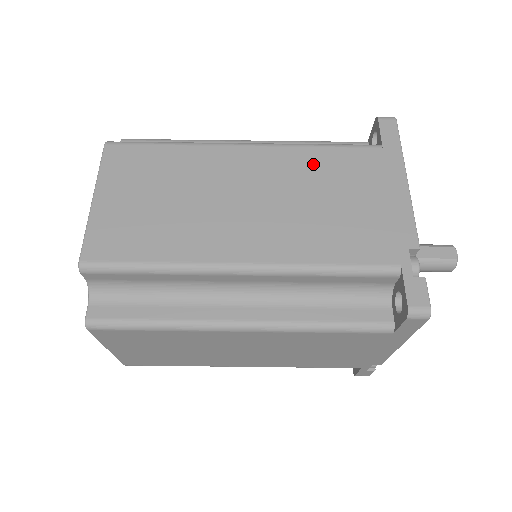
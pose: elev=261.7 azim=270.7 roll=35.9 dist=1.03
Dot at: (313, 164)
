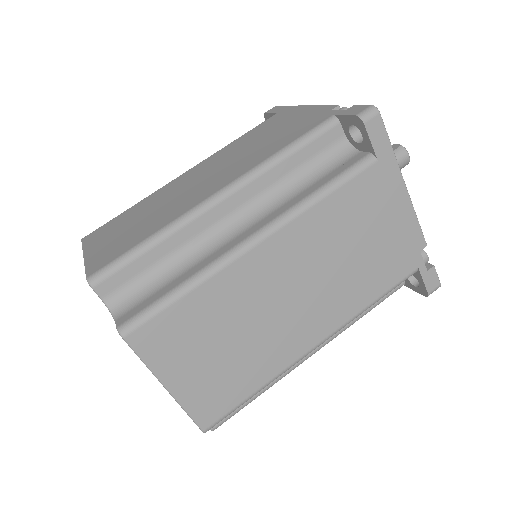
Dot at: (236, 145)
